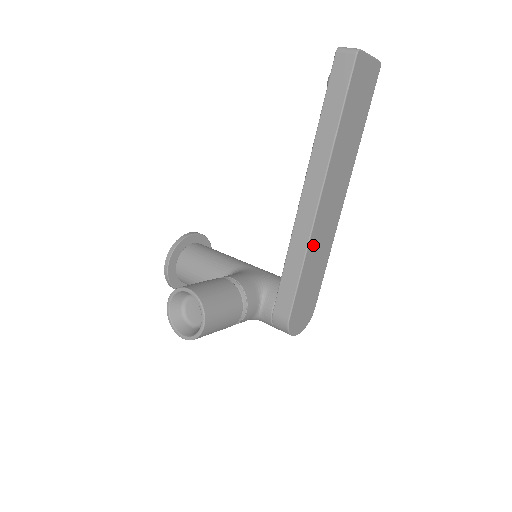
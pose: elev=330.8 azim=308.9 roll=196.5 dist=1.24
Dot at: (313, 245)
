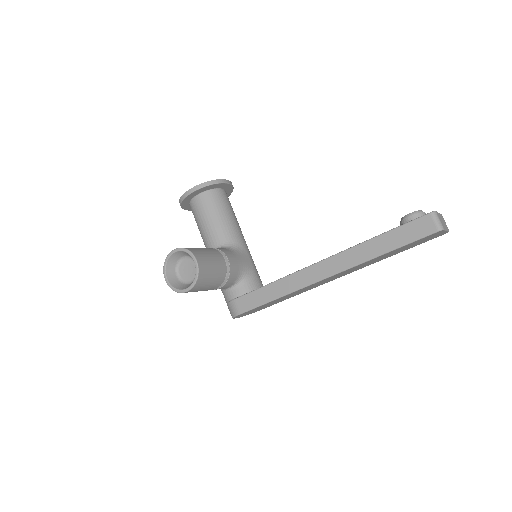
Dot at: (297, 291)
